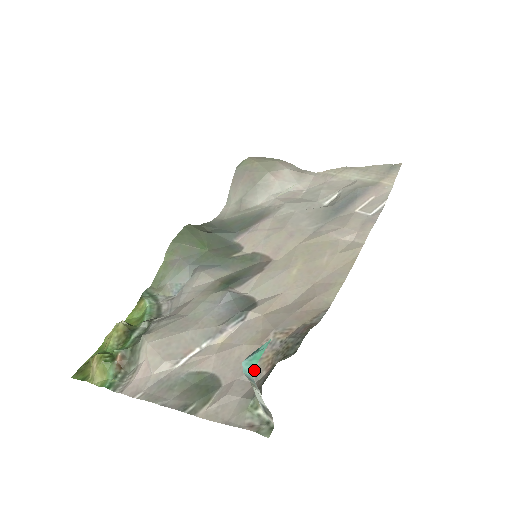
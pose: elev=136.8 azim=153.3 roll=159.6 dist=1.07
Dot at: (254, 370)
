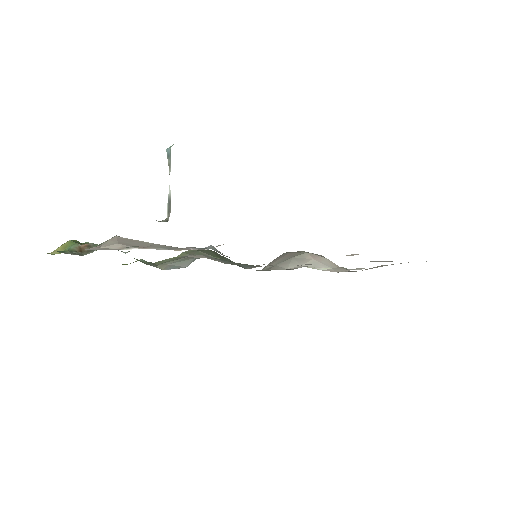
Dot at: occluded
